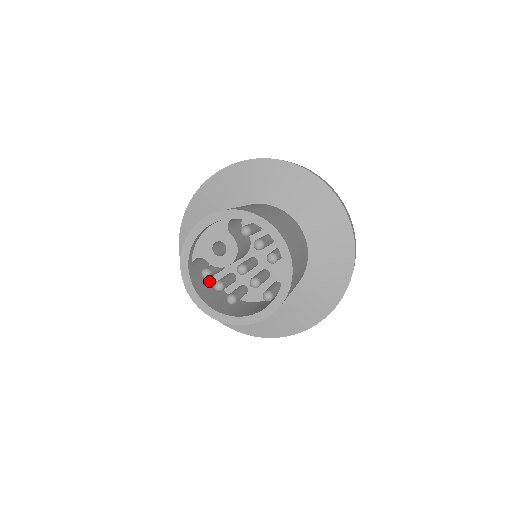
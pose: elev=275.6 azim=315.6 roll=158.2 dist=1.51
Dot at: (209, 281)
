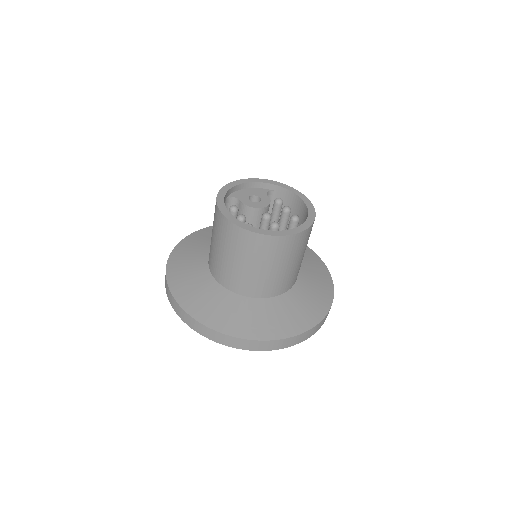
Dot at: occluded
